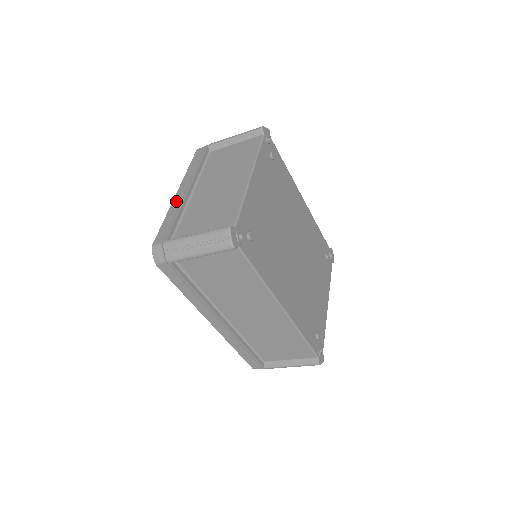
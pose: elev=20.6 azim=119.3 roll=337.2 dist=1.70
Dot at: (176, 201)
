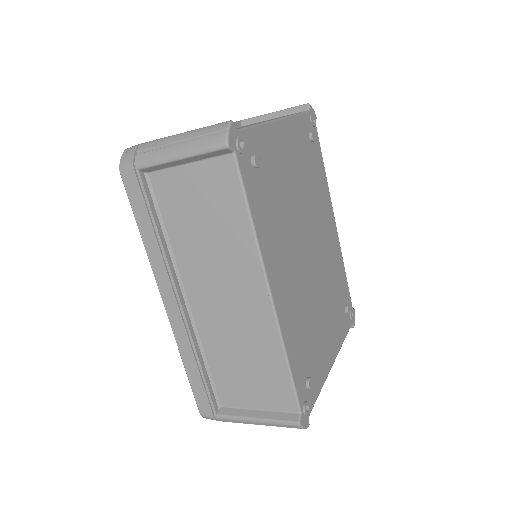
Dot at: occluded
